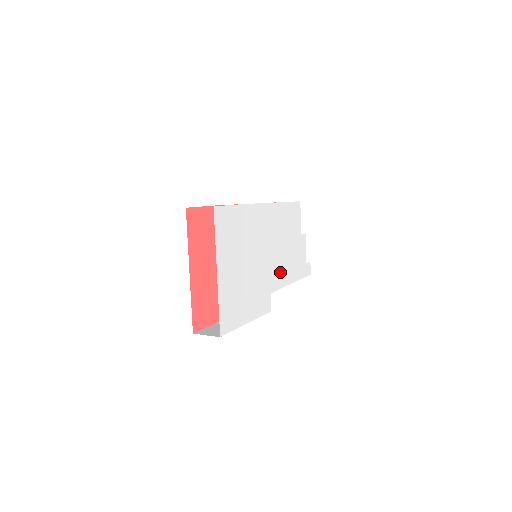
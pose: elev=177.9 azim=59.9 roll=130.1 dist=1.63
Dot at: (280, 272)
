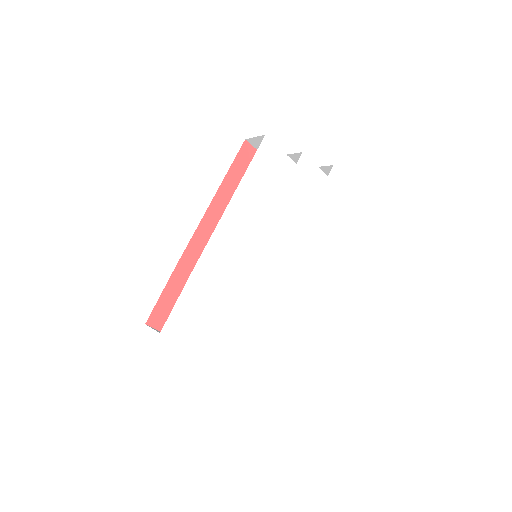
Dot at: (294, 244)
